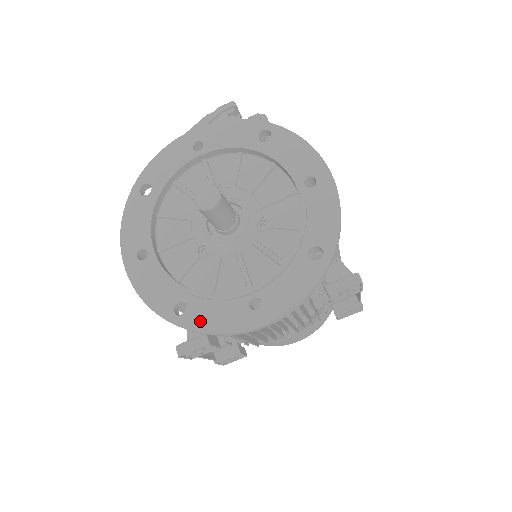
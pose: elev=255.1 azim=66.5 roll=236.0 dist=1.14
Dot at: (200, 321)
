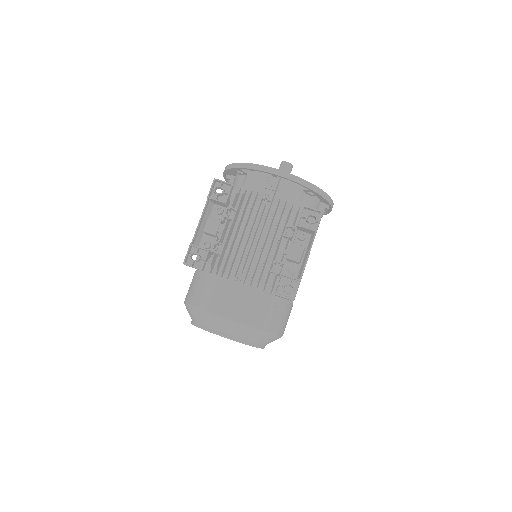
Dot at: occluded
